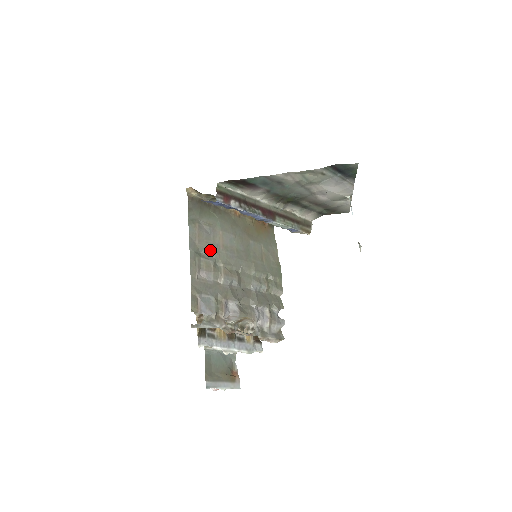
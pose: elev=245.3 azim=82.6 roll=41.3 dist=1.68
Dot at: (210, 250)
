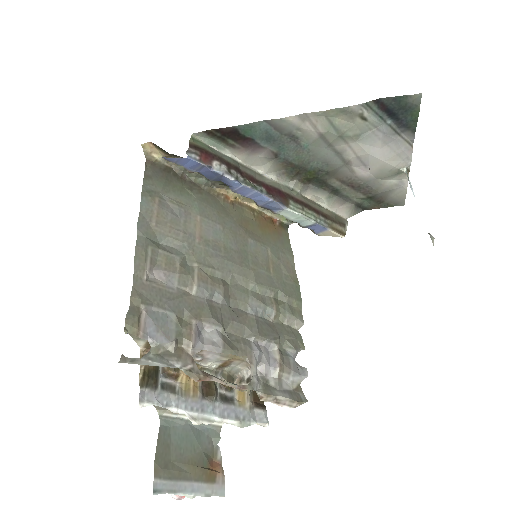
Dot at: (177, 240)
